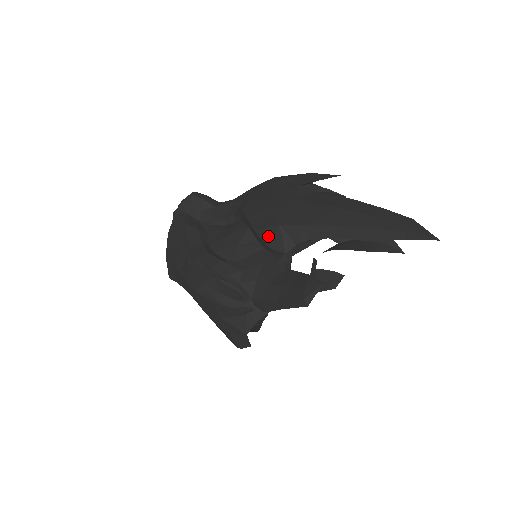
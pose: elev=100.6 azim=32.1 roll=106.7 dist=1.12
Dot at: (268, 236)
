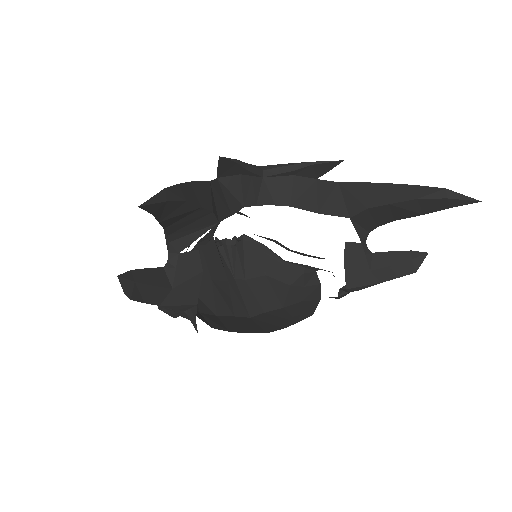
Dot at: occluded
